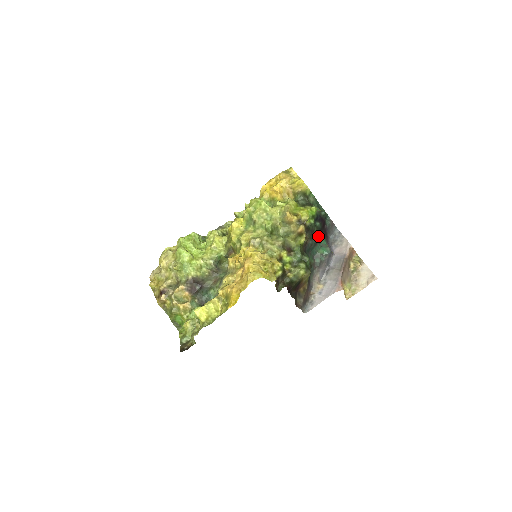
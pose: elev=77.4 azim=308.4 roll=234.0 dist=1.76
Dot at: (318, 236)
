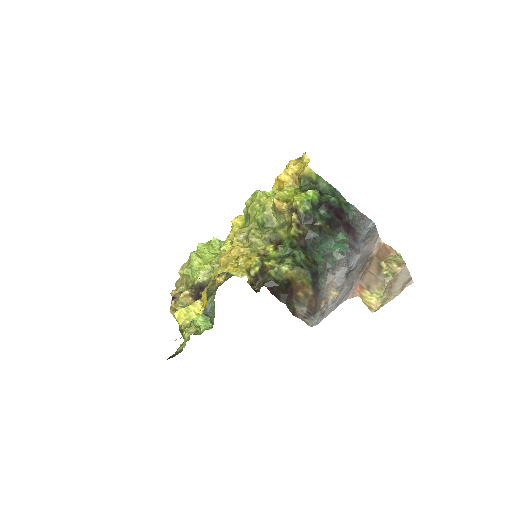
Dot at: (324, 227)
